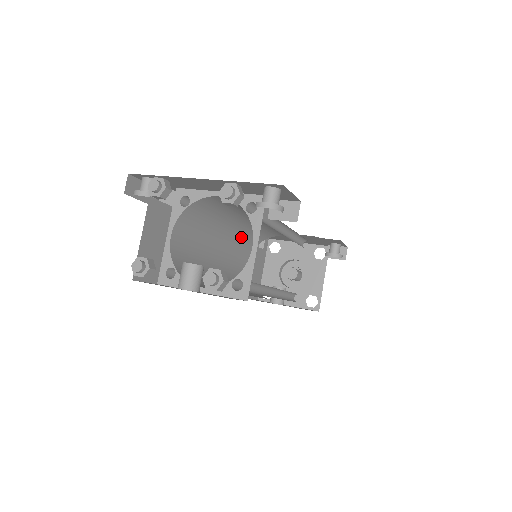
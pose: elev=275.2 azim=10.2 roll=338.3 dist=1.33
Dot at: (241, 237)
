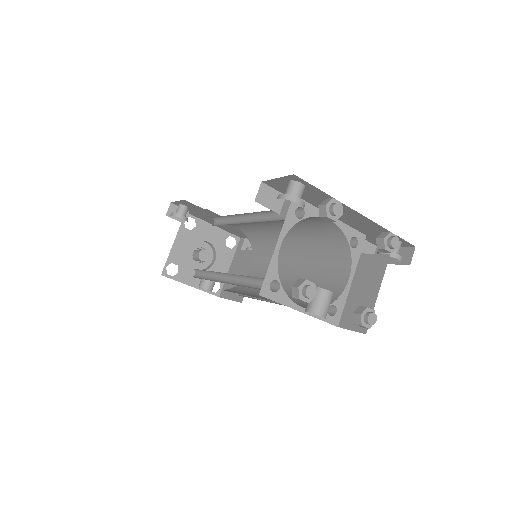
Dot at: occluded
